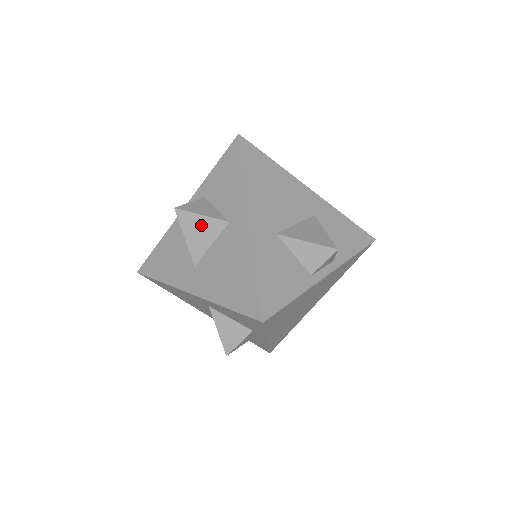
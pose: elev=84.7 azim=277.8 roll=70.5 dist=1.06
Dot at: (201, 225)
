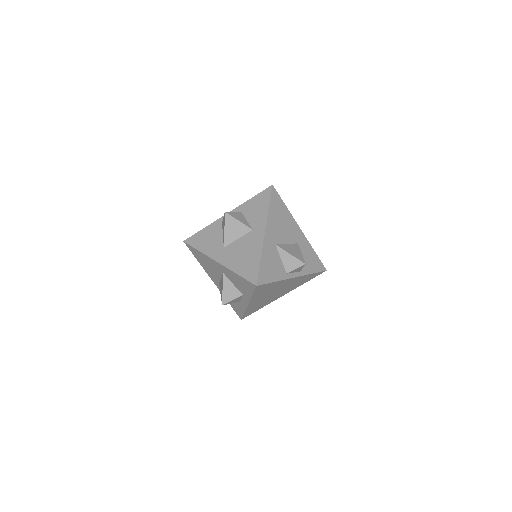
Dot at: (236, 226)
